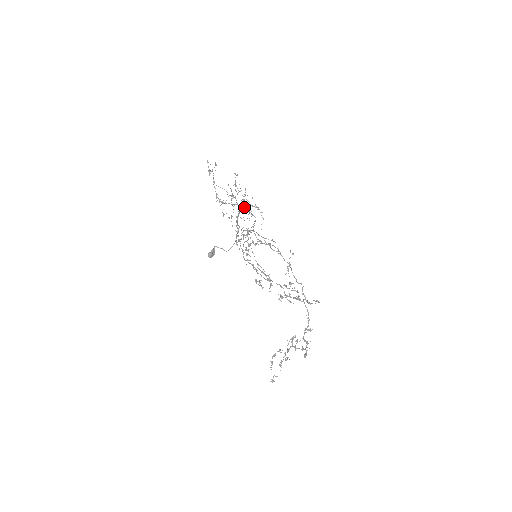
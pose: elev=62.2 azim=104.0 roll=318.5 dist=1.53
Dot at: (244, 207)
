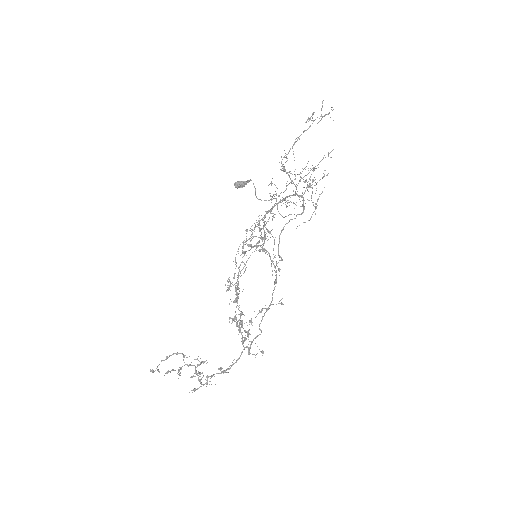
Dot at: occluded
